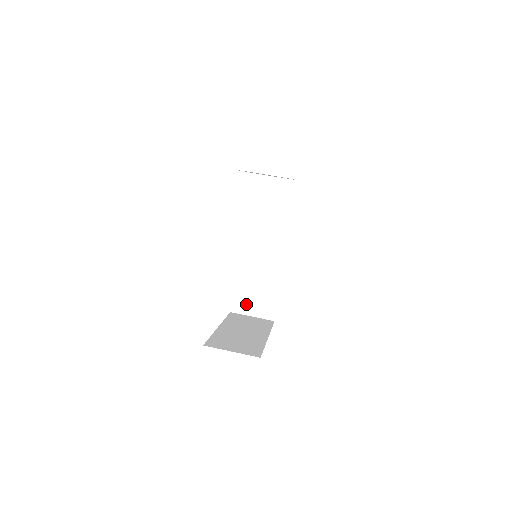
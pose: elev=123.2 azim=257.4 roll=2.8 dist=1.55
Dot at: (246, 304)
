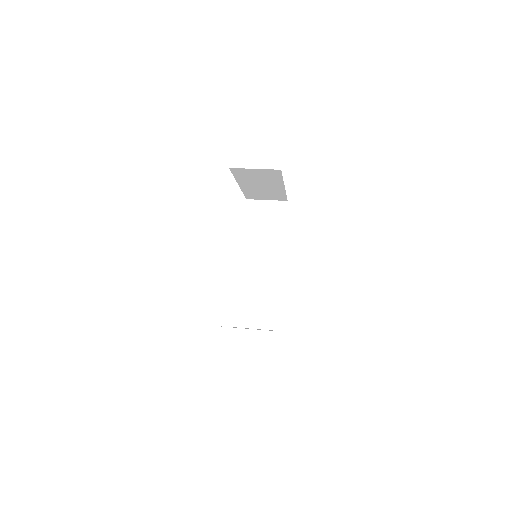
Dot at: (250, 317)
